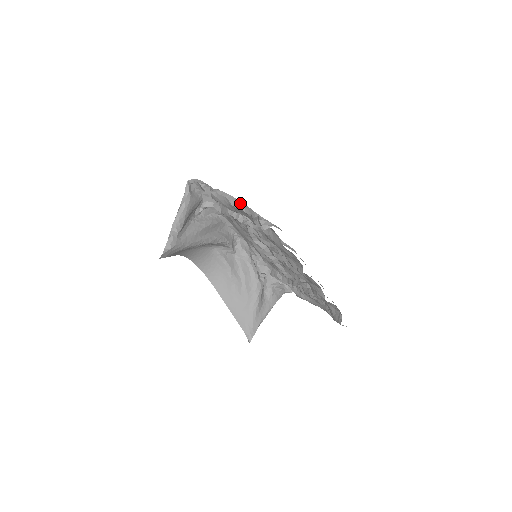
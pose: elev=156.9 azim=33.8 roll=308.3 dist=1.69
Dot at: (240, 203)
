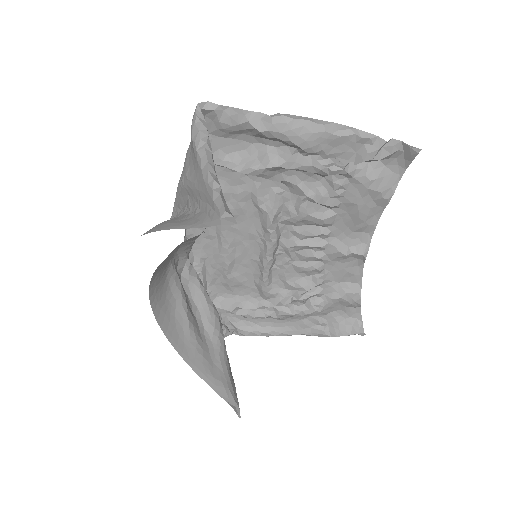
Dot at: (345, 126)
